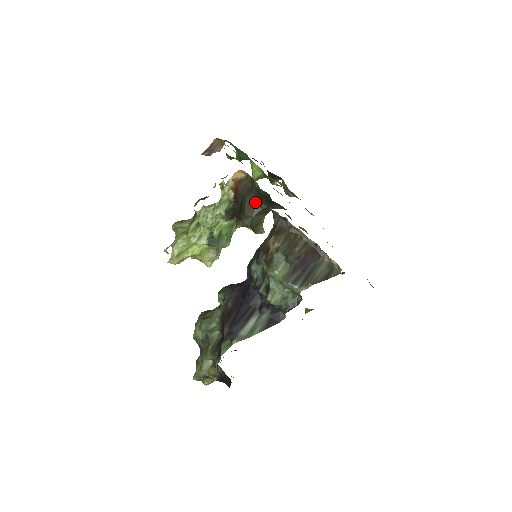
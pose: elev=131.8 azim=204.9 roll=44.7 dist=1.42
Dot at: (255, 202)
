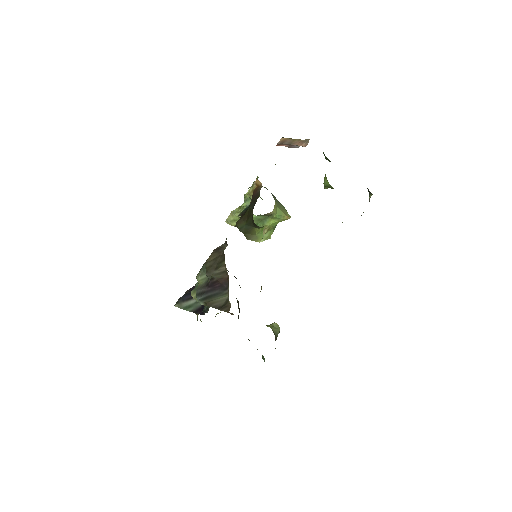
Dot at: (251, 213)
